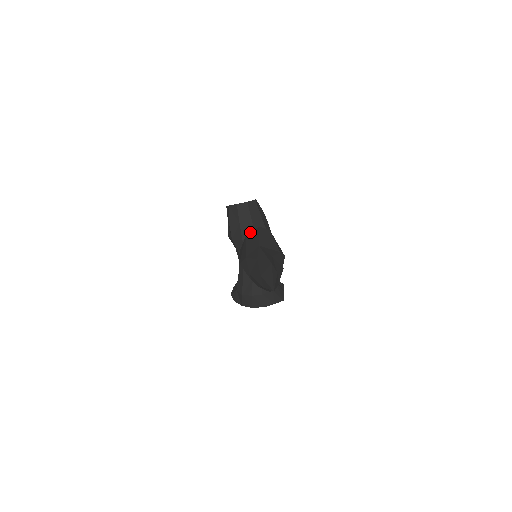
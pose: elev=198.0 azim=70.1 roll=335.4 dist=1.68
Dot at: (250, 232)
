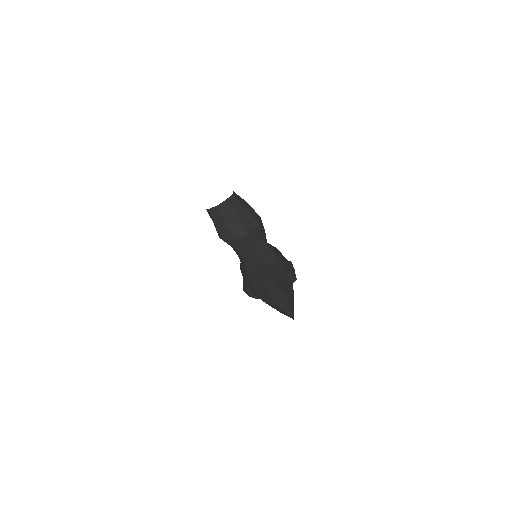
Dot at: (240, 229)
